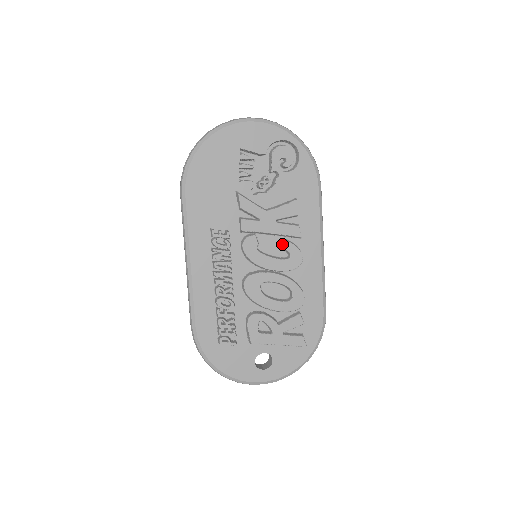
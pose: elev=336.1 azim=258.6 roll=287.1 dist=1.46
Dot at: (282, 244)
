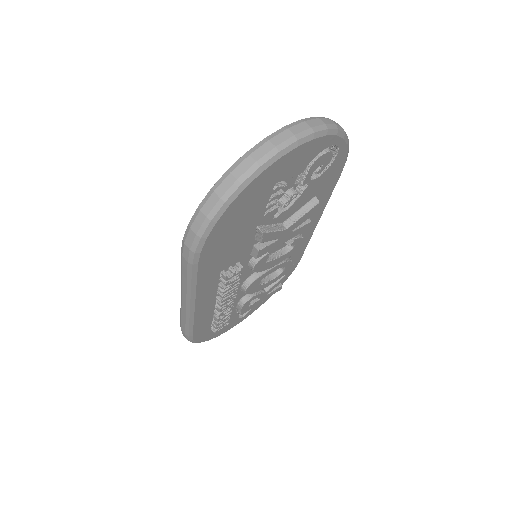
Dot at: (288, 241)
